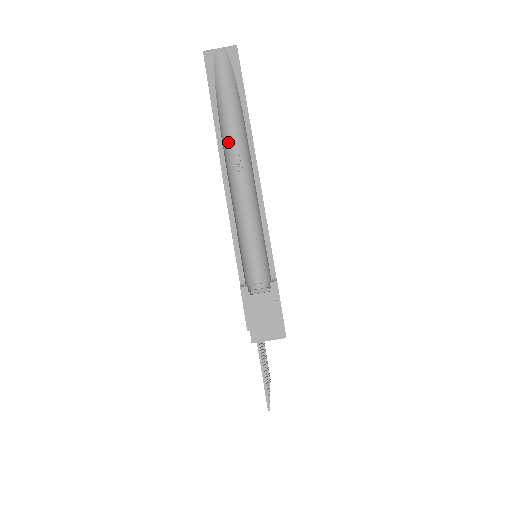
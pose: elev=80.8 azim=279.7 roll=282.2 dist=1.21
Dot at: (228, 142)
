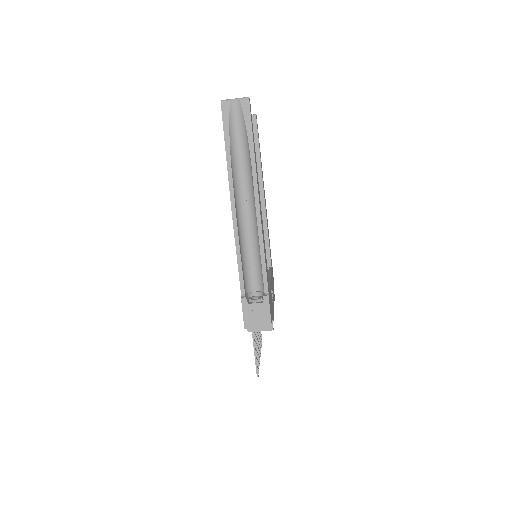
Dot at: (238, 181)
